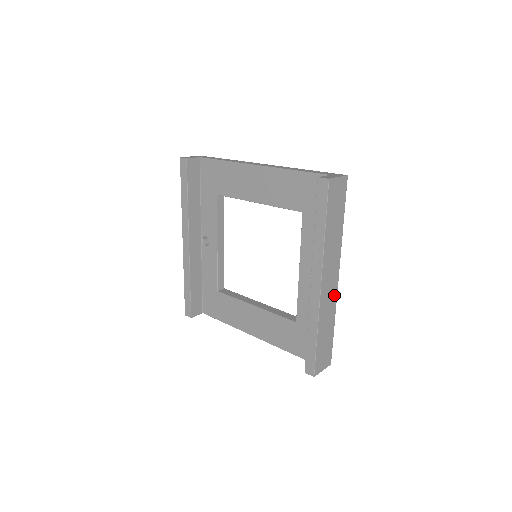
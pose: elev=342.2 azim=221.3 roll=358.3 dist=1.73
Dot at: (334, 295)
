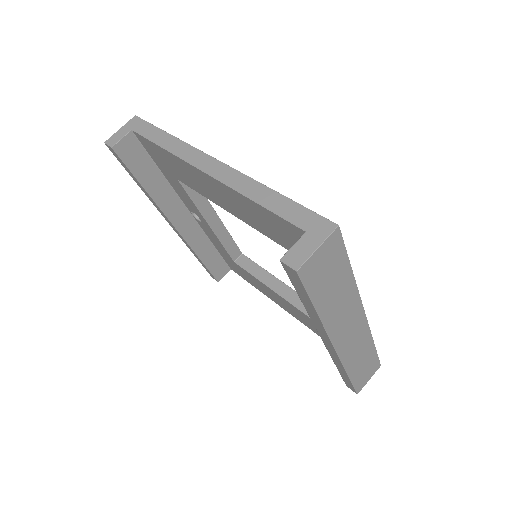
Dot at: (363, 331)
